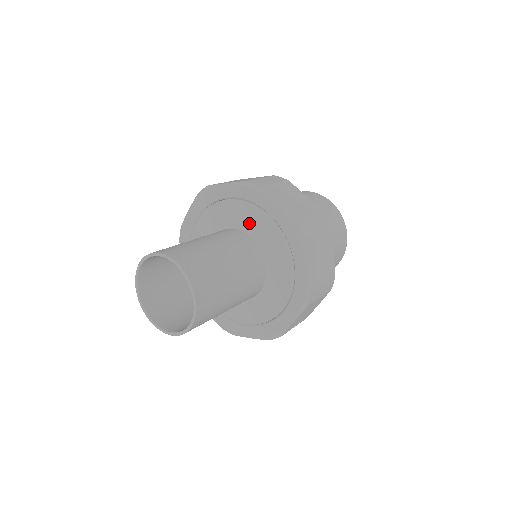
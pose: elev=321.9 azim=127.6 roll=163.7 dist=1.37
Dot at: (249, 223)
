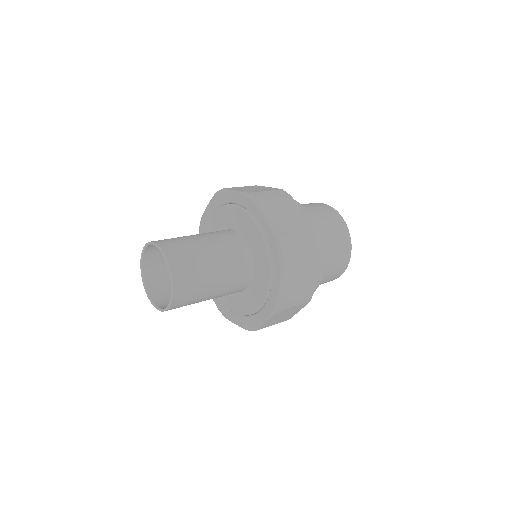
Dot at: (246, 229)
